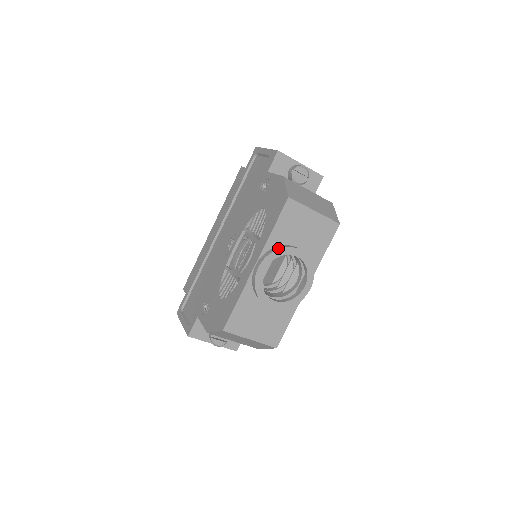
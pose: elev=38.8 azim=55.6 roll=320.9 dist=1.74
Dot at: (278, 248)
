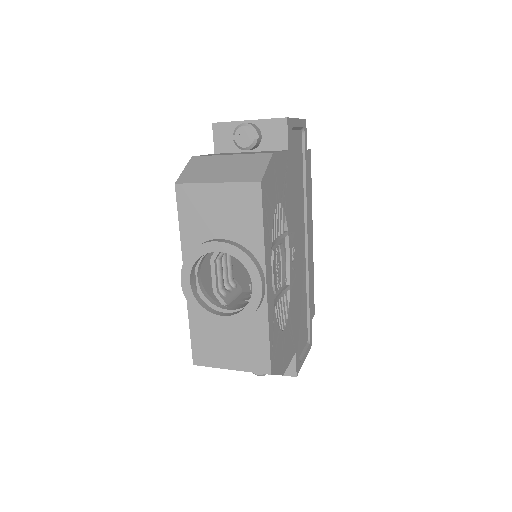
Dot at: occluded
